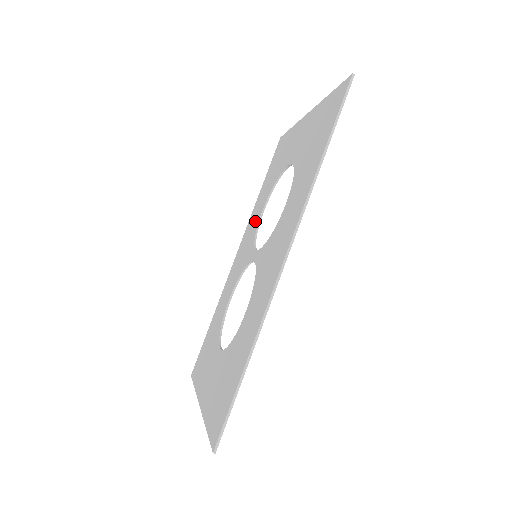
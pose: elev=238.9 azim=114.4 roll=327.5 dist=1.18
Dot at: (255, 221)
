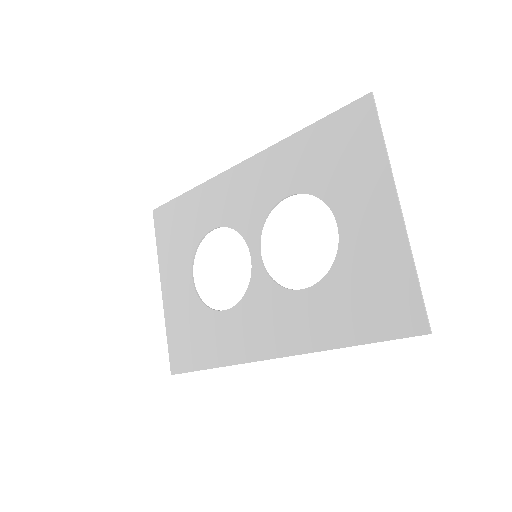
Dot at: (276, 185)
